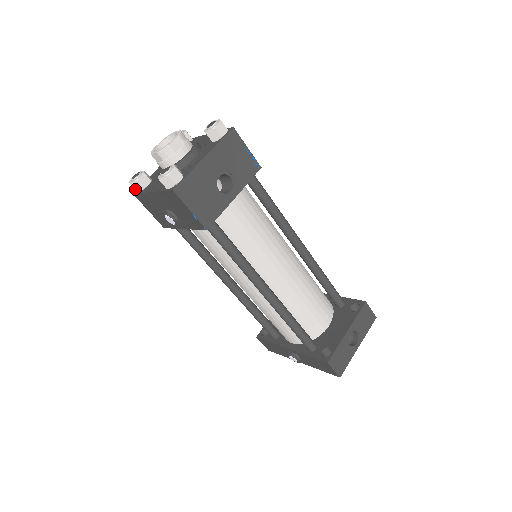
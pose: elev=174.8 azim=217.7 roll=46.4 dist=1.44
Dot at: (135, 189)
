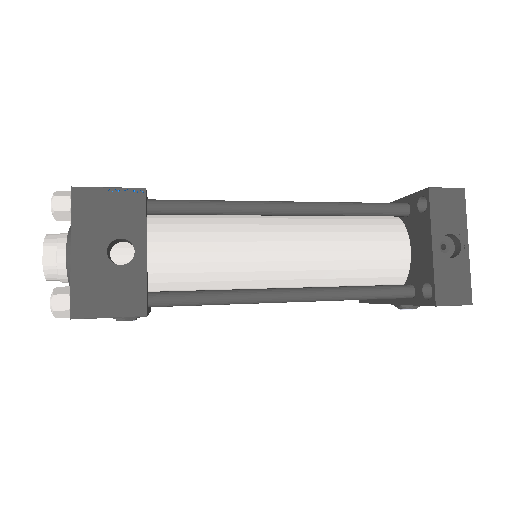
Dot at: occluded
